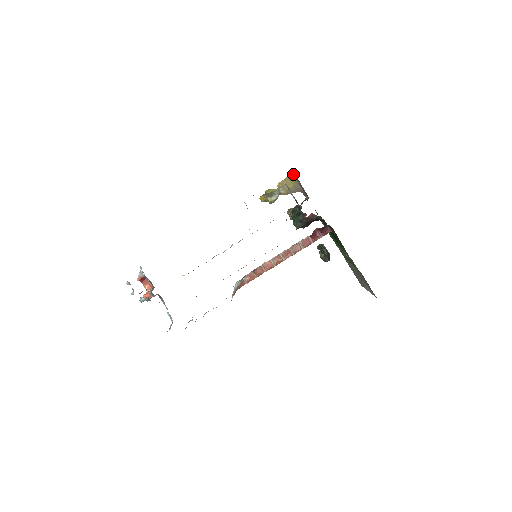
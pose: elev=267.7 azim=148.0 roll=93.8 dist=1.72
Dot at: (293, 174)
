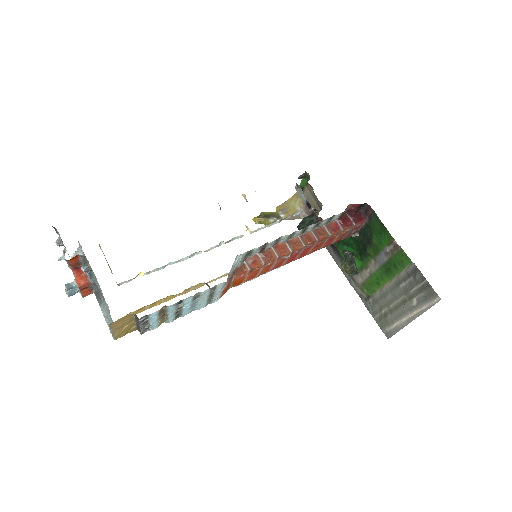
Dot at: occluded
